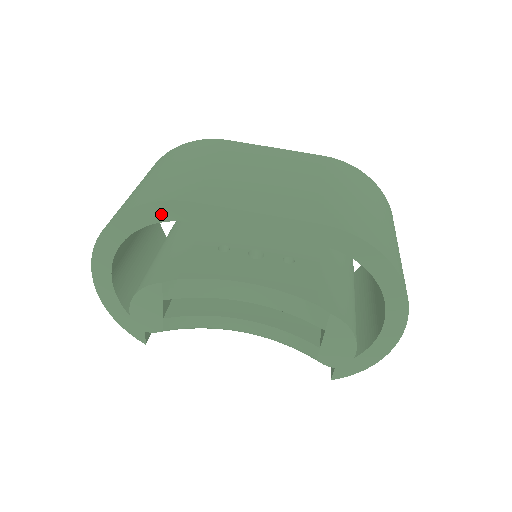
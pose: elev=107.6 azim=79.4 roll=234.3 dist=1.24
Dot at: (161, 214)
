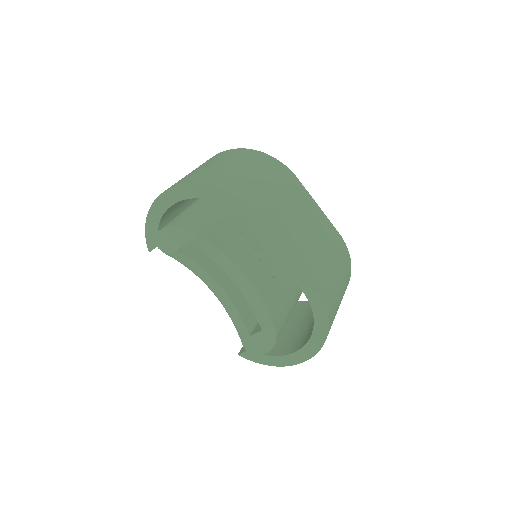
Dot at: (237, 207)
